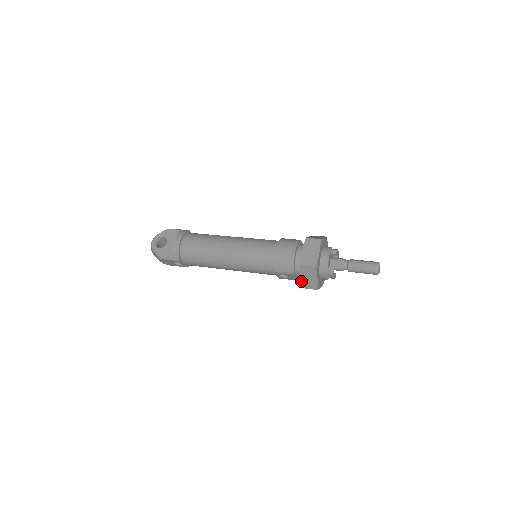
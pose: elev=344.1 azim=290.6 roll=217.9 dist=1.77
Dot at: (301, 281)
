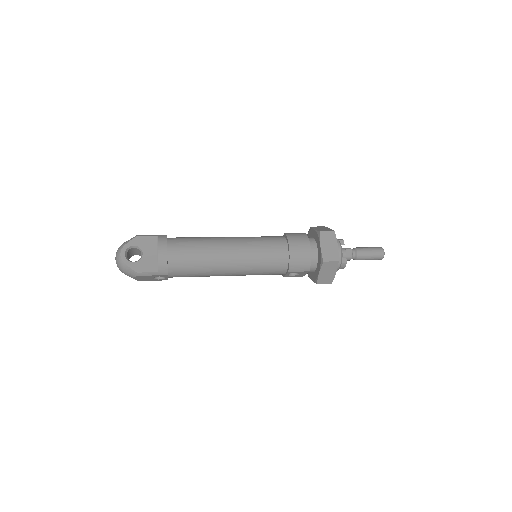
Dot at: (318, 277)
